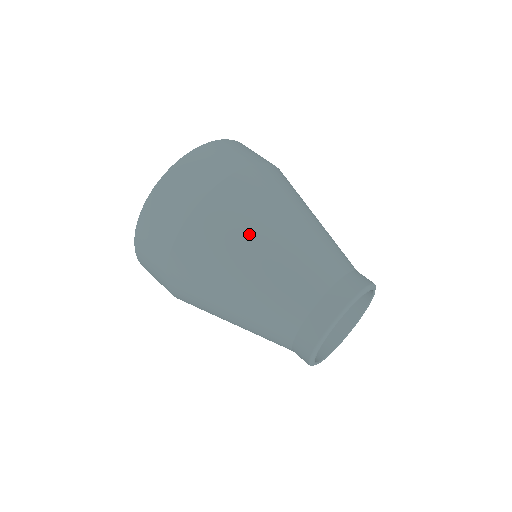
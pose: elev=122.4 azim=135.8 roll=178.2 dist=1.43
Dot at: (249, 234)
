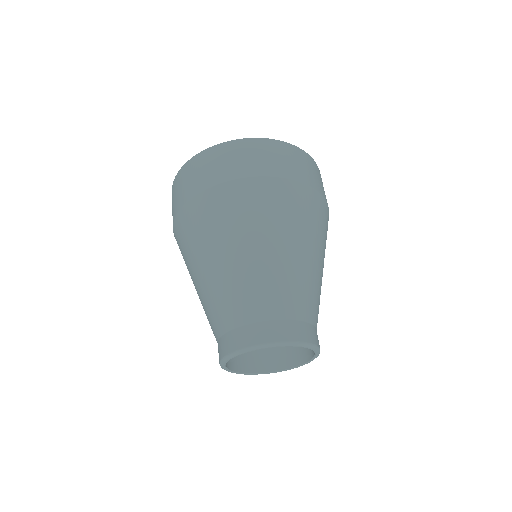
Dot at: (241, 232)
